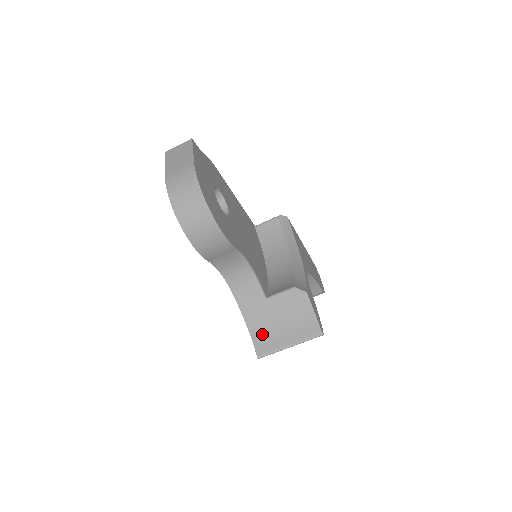
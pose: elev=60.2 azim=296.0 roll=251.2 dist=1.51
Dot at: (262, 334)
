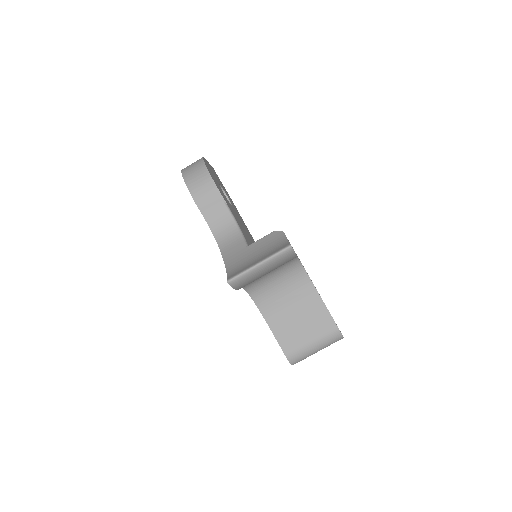
Dot at: (237, 268)
